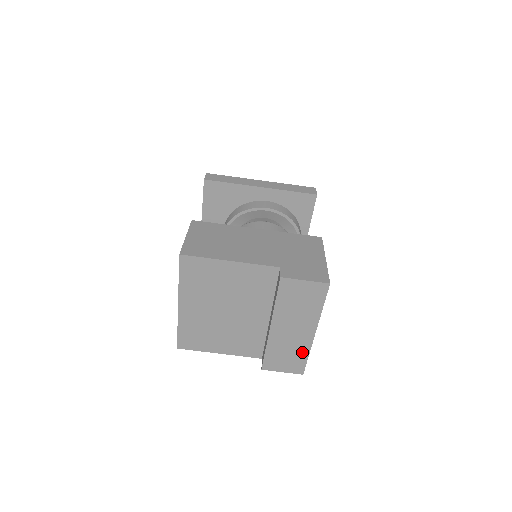
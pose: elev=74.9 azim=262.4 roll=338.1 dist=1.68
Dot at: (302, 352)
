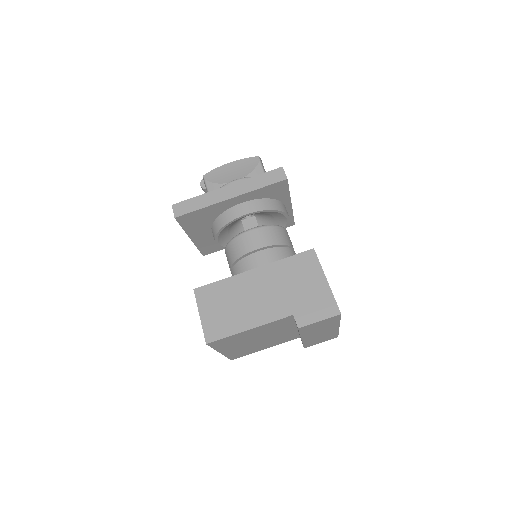
Dot at: (332, 334)
